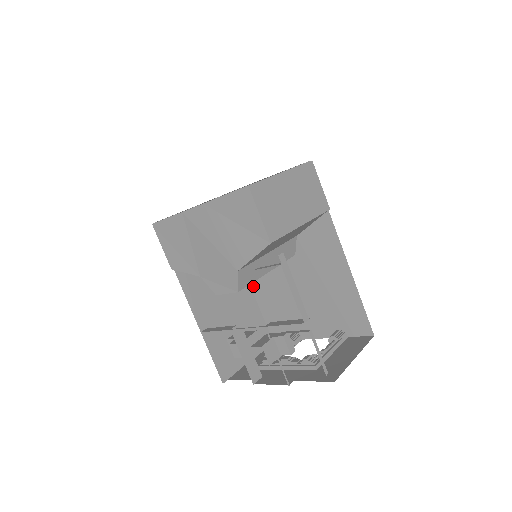
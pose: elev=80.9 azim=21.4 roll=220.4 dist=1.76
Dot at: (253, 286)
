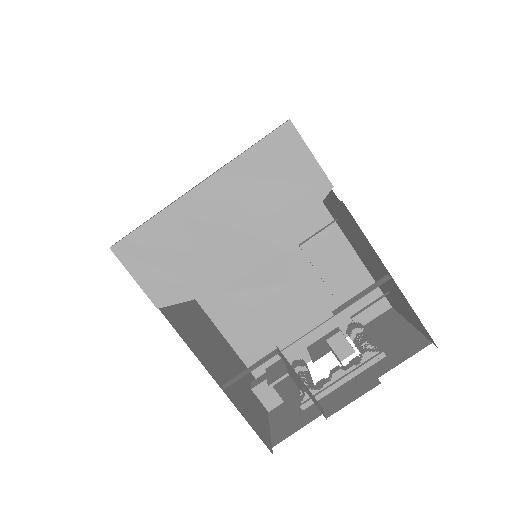
Dot at: (222, 327)
